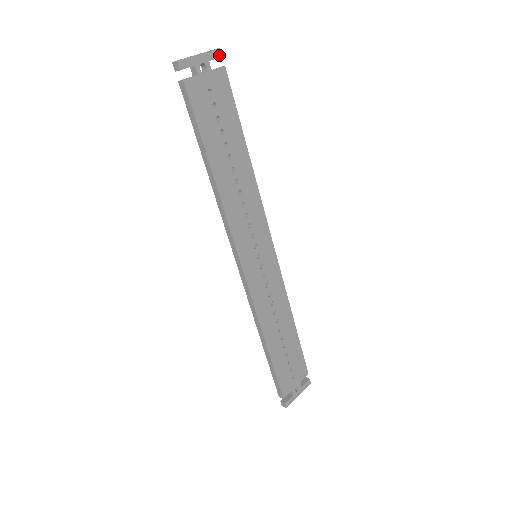
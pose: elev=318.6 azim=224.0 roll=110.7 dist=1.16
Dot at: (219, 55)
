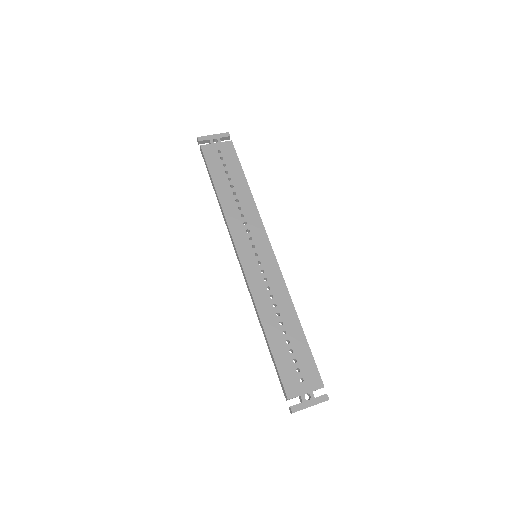
Dot at: (228, 135)
